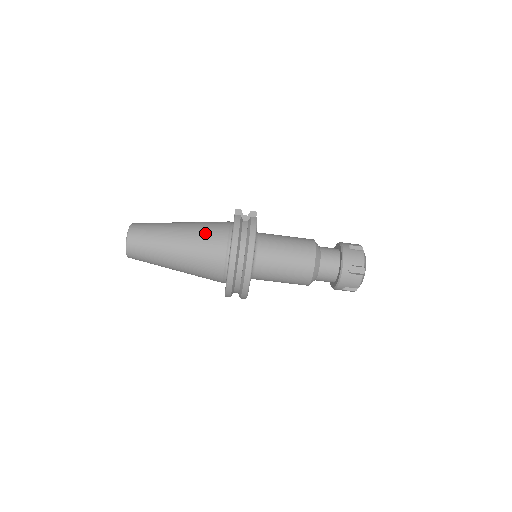
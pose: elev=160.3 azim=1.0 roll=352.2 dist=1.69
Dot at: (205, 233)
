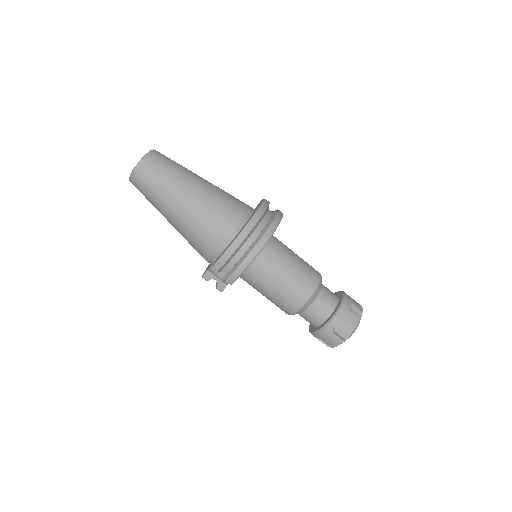
Dot at: occluded
